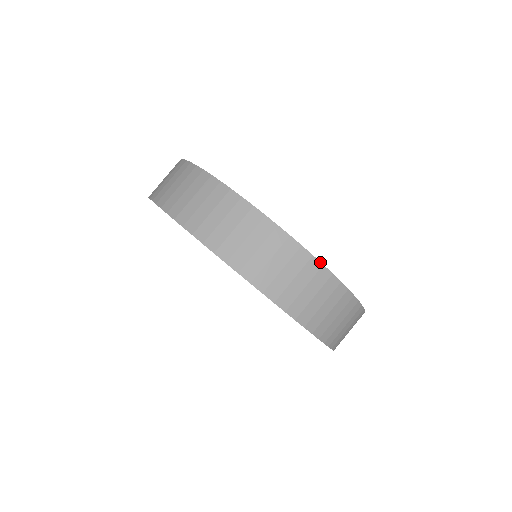
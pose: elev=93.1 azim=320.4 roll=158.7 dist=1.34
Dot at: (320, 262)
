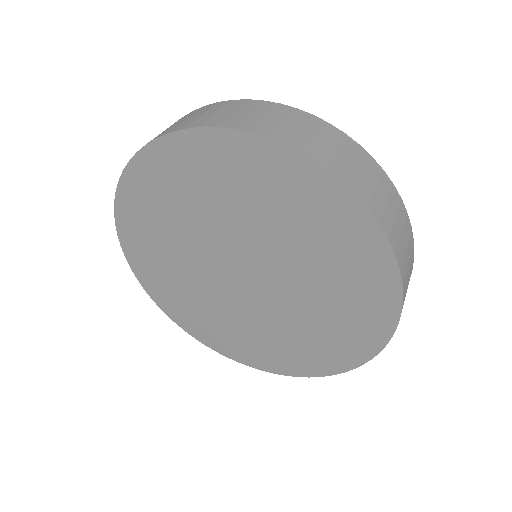
Dot at: (340, 130)
